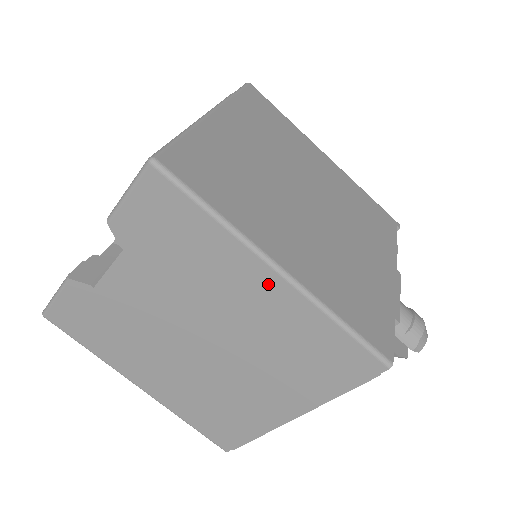
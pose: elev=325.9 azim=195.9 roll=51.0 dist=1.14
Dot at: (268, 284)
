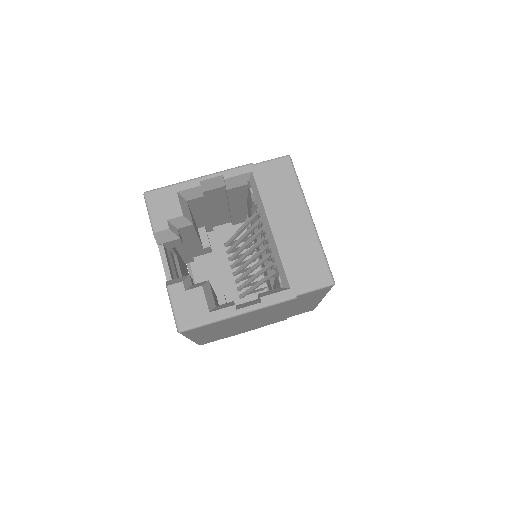
Dot at: occluded
